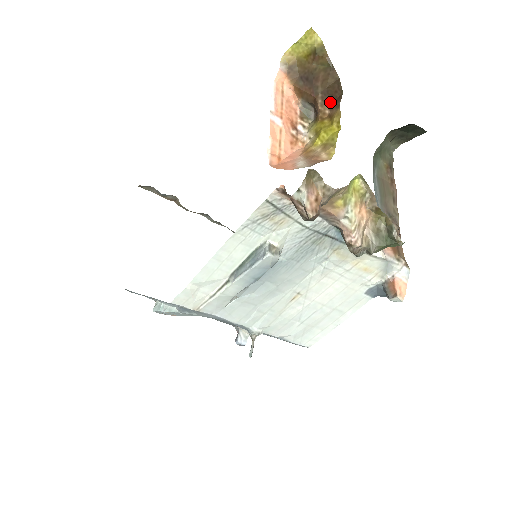
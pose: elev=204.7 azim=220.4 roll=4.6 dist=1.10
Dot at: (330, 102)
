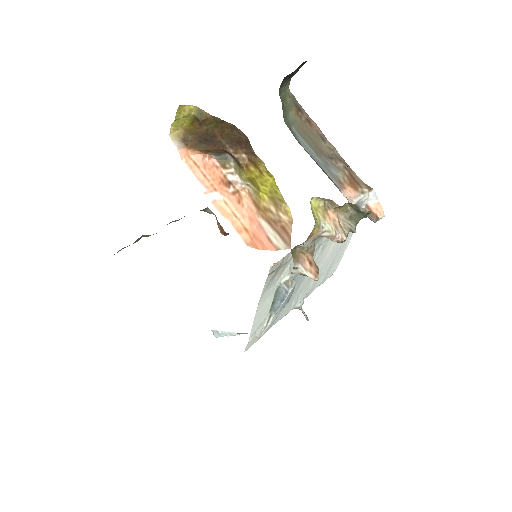
Dot at: (241, 148)
